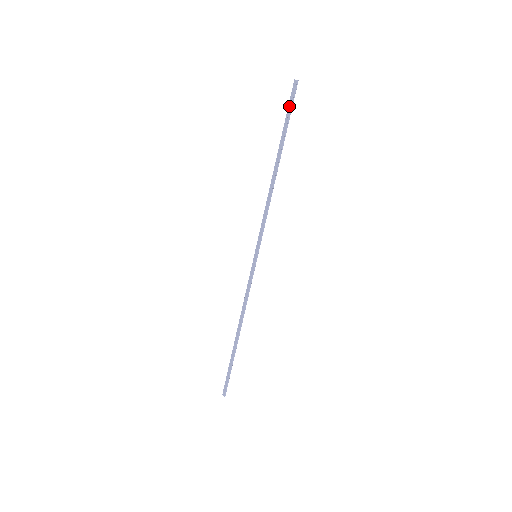
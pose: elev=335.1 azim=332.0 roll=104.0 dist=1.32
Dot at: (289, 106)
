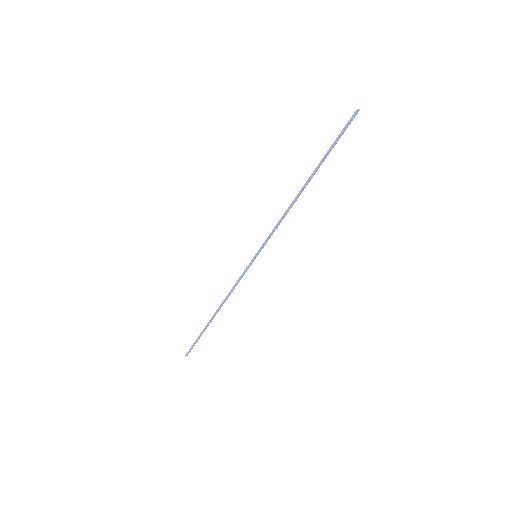
Dot at: (341, 132)
